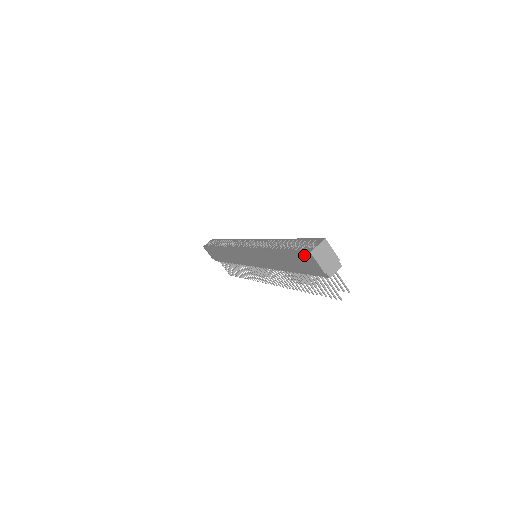
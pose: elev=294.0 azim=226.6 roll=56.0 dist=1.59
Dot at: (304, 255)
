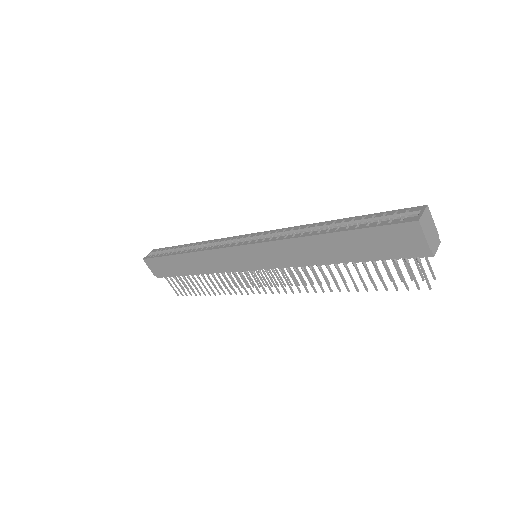
Dot at: (399, 228)
